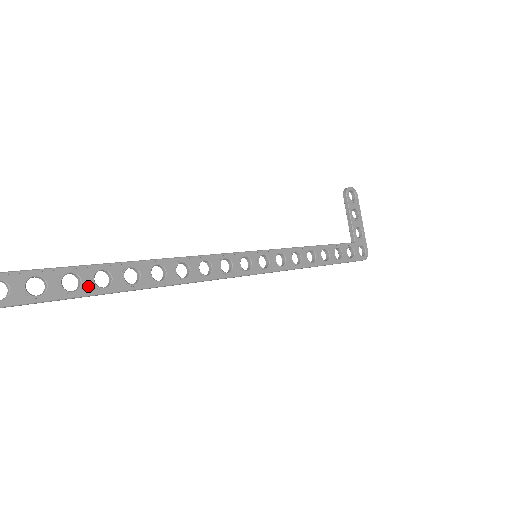
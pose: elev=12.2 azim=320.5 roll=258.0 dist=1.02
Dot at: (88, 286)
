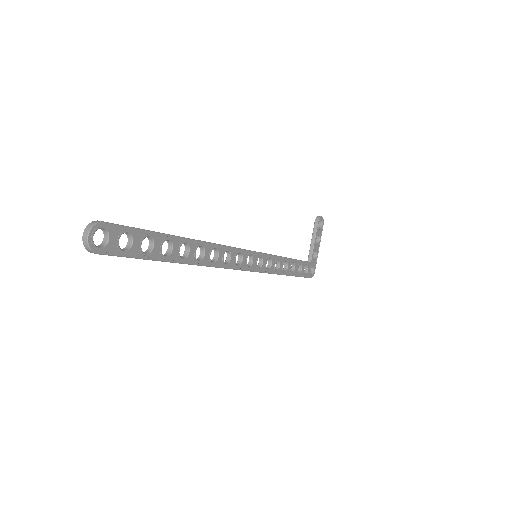
Dot at: (156, 251)
